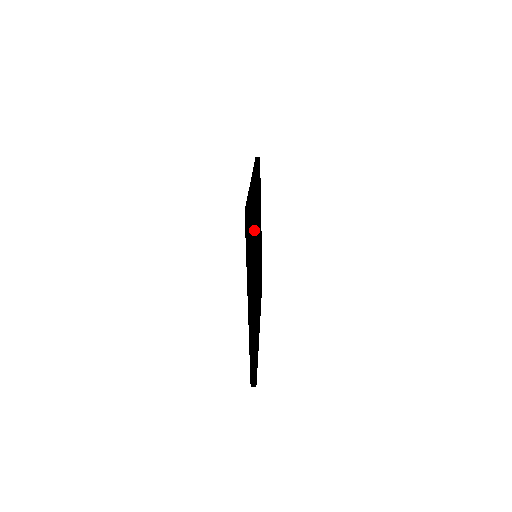
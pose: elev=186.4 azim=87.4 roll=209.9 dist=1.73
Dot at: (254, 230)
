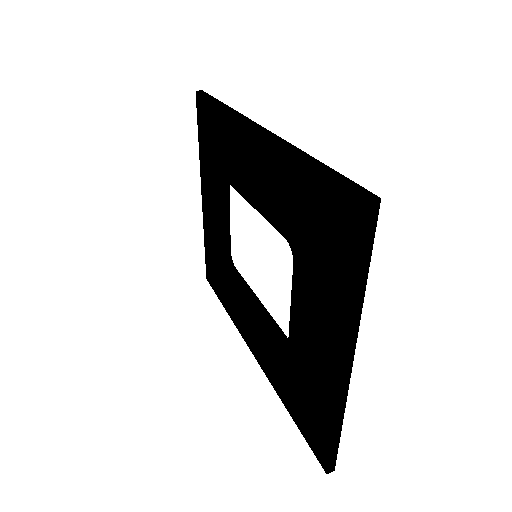
Dot at: occluded
